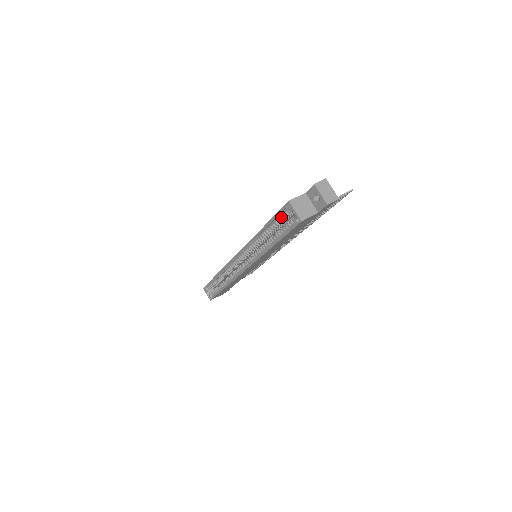
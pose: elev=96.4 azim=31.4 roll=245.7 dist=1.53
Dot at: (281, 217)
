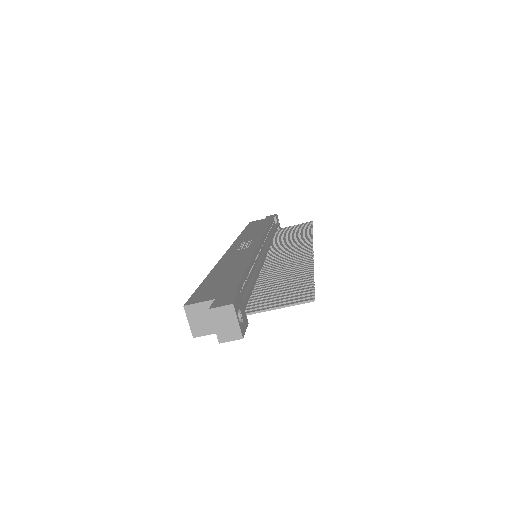
Dot at: occluded
